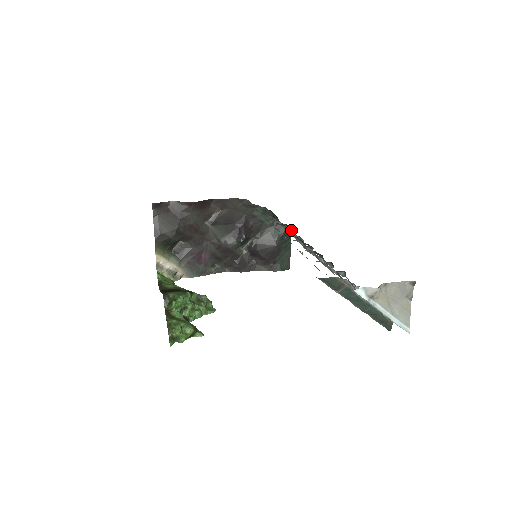
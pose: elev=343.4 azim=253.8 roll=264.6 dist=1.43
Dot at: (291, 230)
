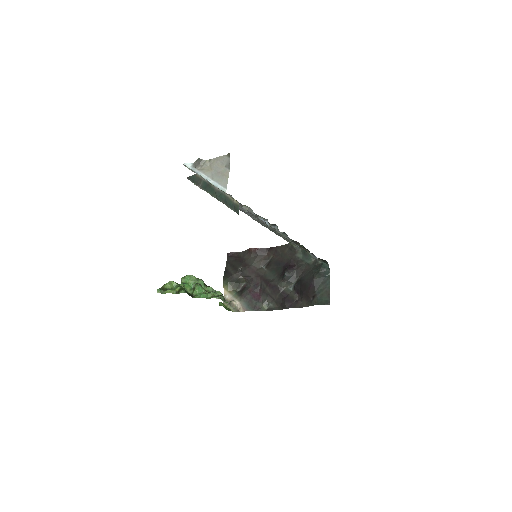
Dot at: (328, 266)
